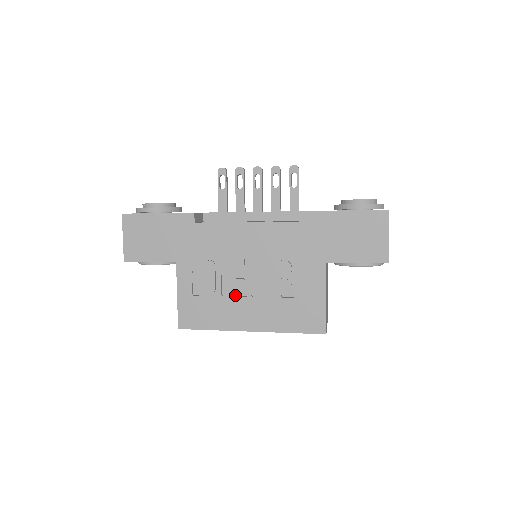
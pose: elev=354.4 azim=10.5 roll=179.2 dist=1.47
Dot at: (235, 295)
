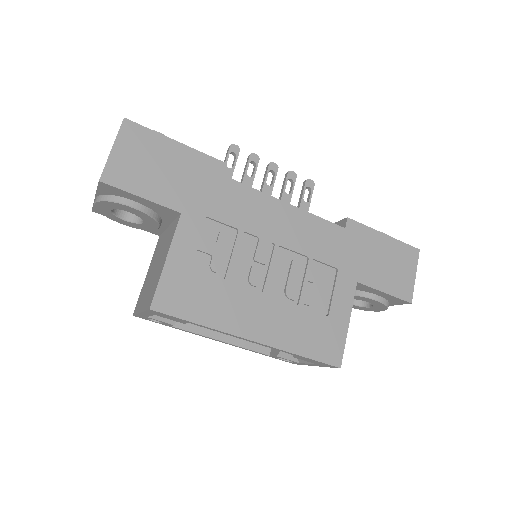
Dot at: (246, 286)
